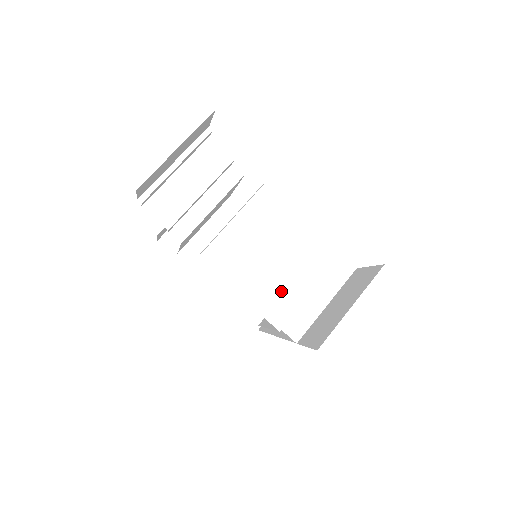
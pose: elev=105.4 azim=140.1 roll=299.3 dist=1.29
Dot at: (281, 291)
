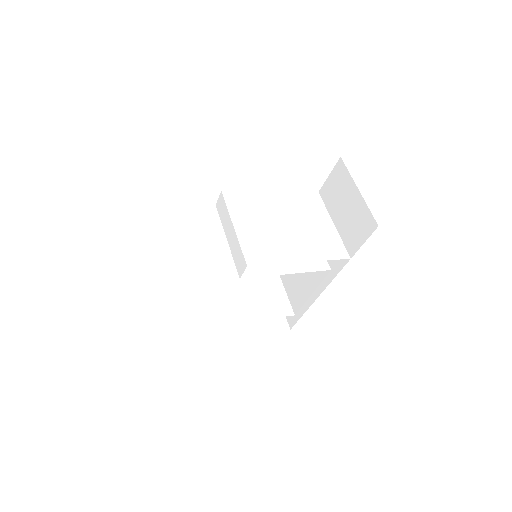
Dot at: (307, 240)
